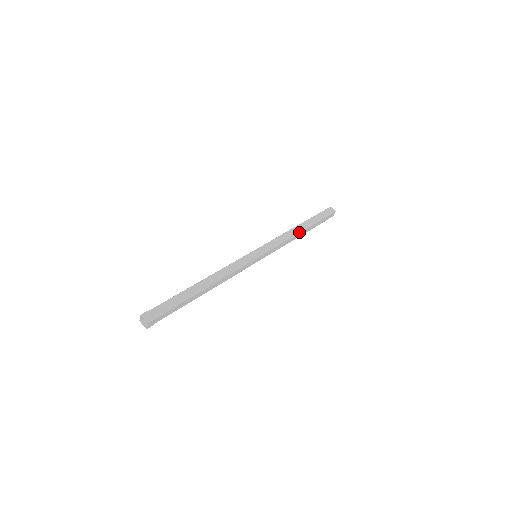
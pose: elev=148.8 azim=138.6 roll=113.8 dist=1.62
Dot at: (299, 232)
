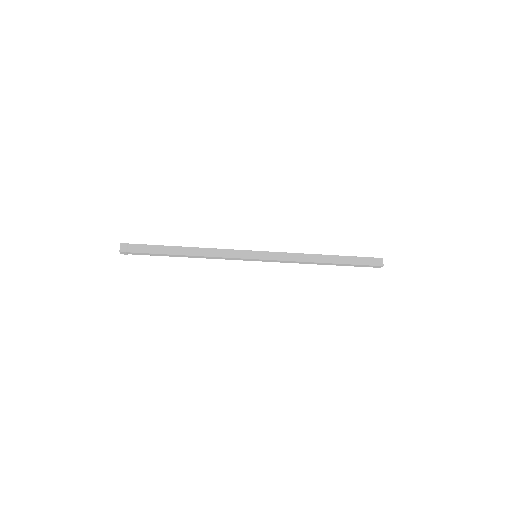
Dot at: (318, 254)
